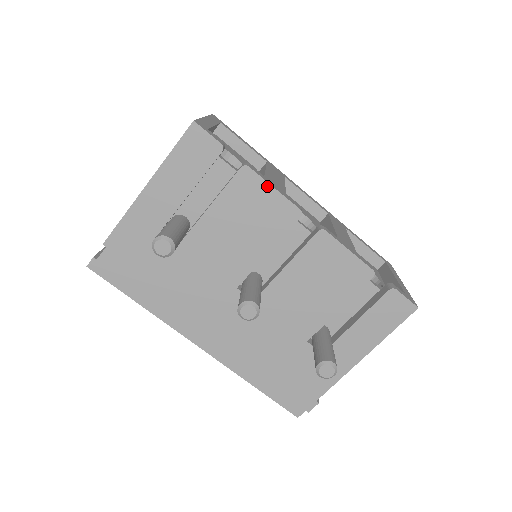
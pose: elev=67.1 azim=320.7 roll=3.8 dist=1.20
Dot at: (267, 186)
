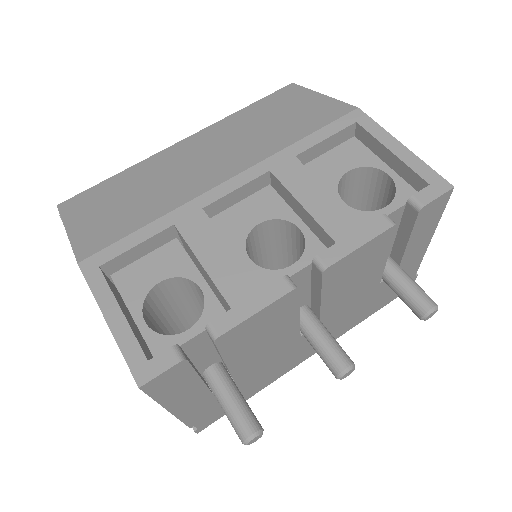
Dot at: (249, 320)
